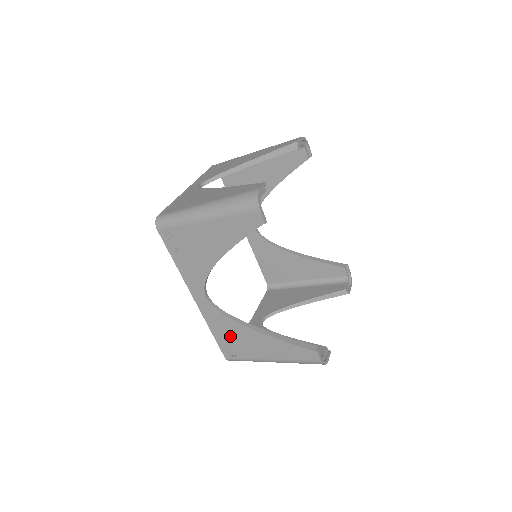
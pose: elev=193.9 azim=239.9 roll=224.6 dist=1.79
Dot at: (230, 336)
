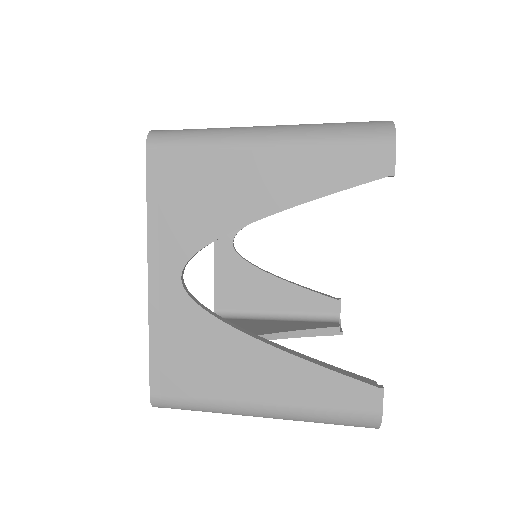
Dot at: occluded
